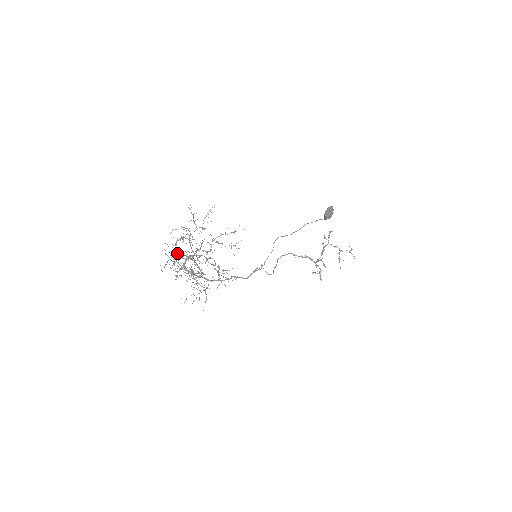
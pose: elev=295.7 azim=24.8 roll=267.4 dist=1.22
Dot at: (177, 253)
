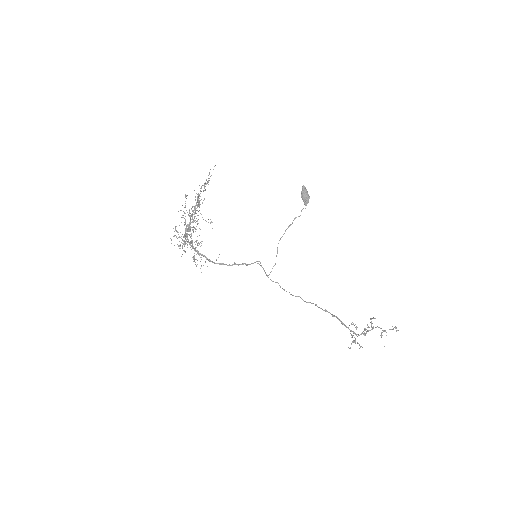
Dot at: (178, 211)
